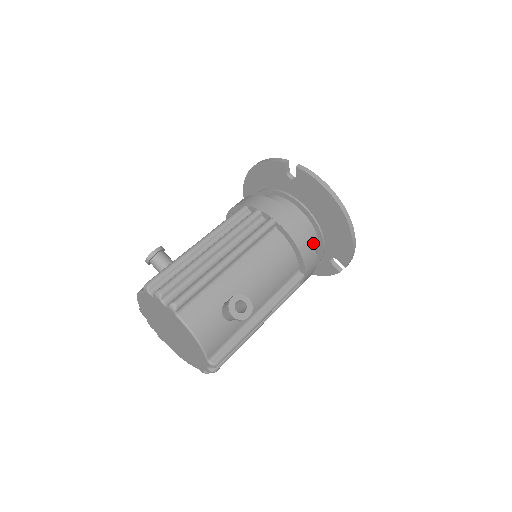
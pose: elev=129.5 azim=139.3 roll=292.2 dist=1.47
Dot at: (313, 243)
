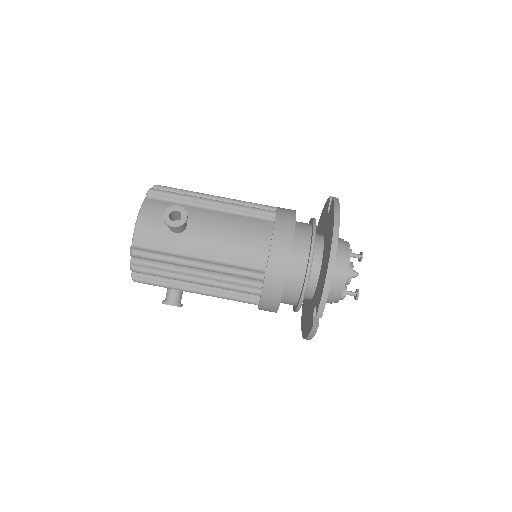
Dot at: occluded
